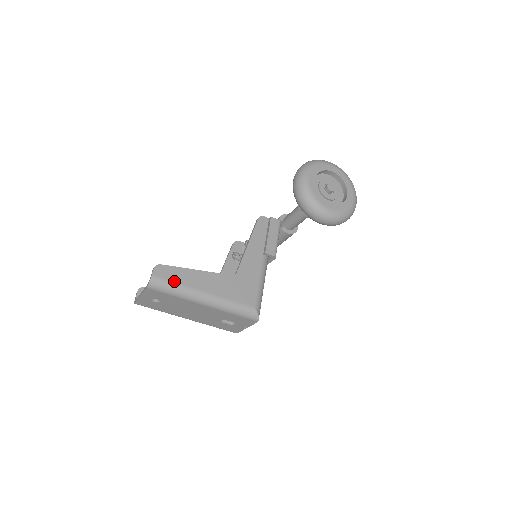
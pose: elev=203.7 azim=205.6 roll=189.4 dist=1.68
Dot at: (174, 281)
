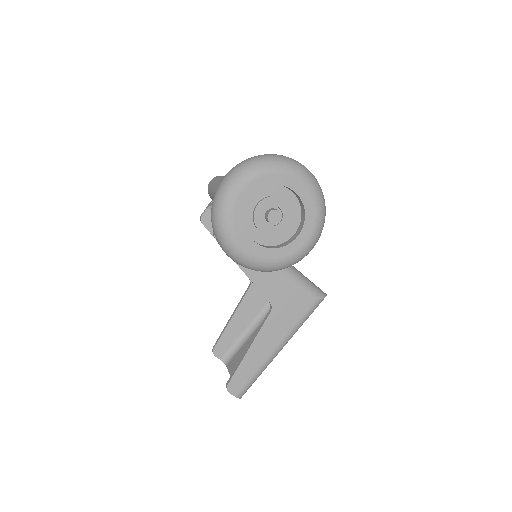
Dot at: (250, 377)
